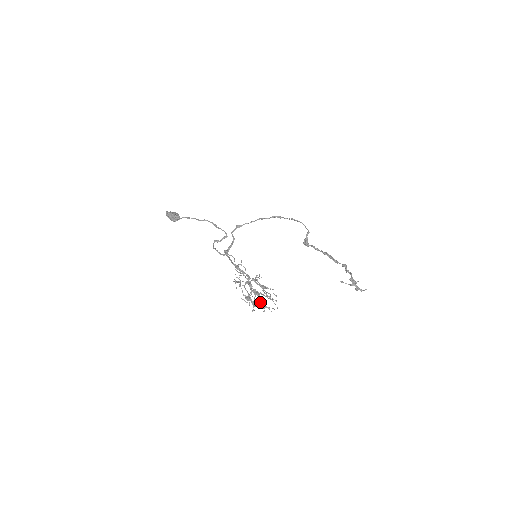
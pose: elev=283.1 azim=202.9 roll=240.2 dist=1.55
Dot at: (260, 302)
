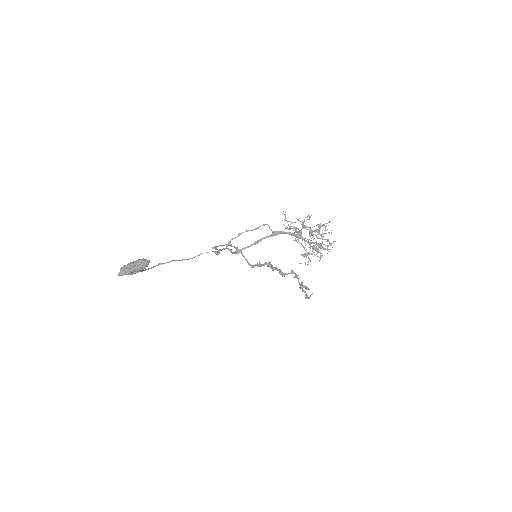
Dot at: (320, 246)
